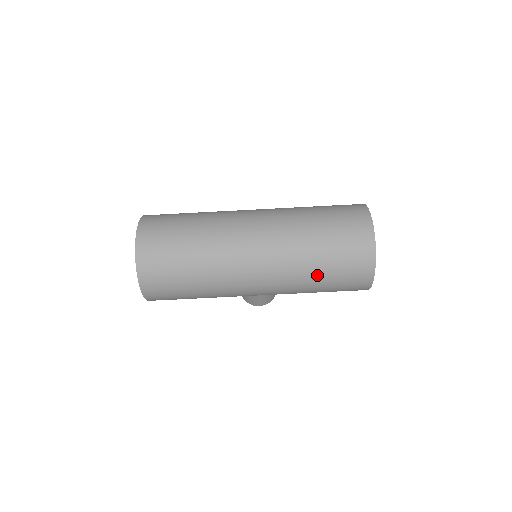
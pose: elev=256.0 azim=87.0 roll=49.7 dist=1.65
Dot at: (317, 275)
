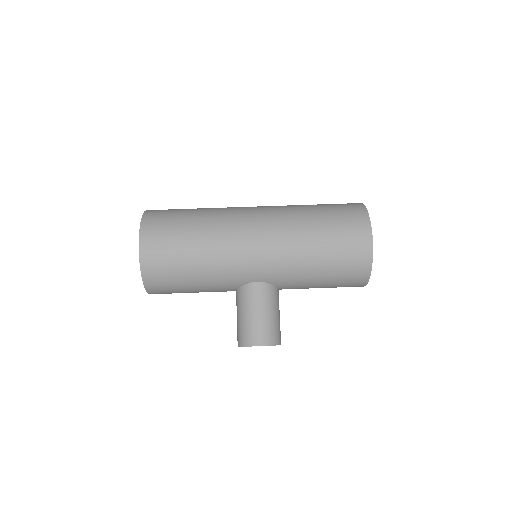
Dot at: (313, 217)
